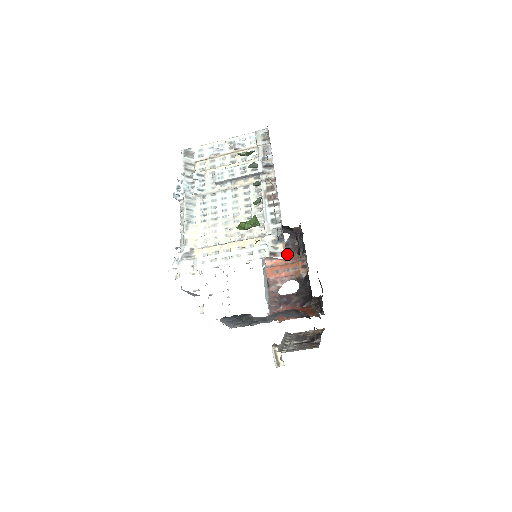
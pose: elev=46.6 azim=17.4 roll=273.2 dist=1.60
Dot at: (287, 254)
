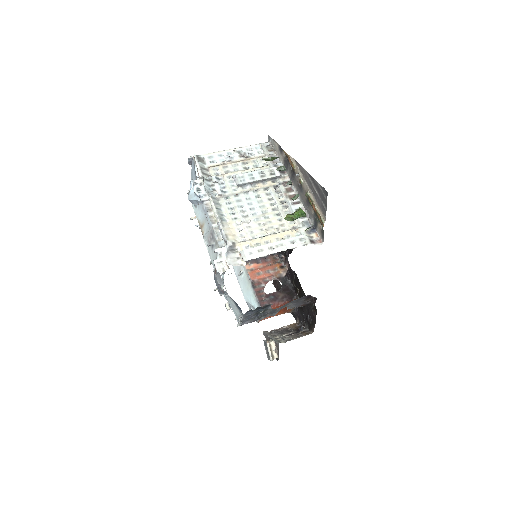
Dot at: (263, 258)
